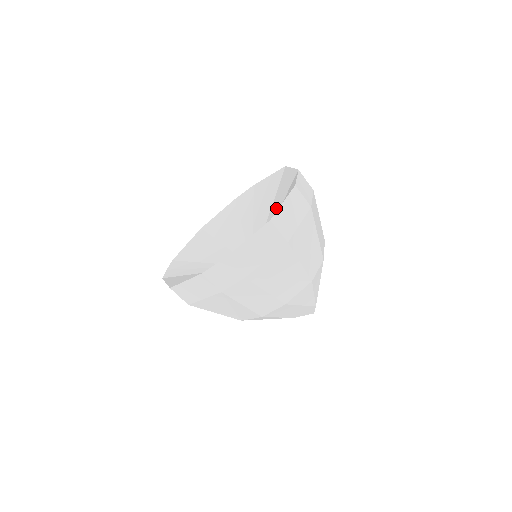
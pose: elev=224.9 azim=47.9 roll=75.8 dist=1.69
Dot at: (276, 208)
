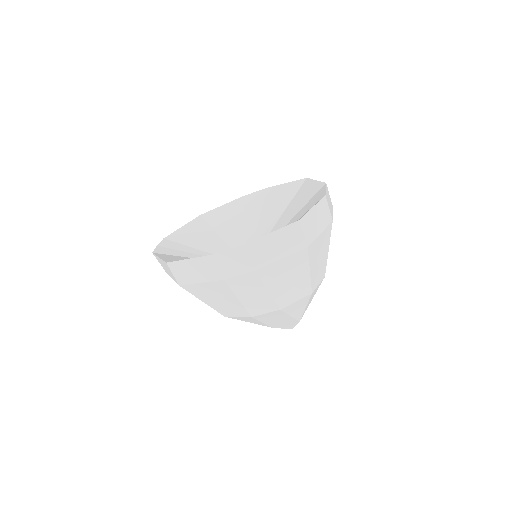
Dot at: (290, 214)
